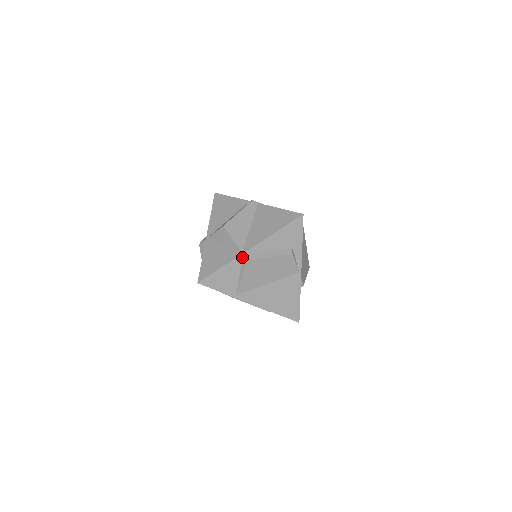
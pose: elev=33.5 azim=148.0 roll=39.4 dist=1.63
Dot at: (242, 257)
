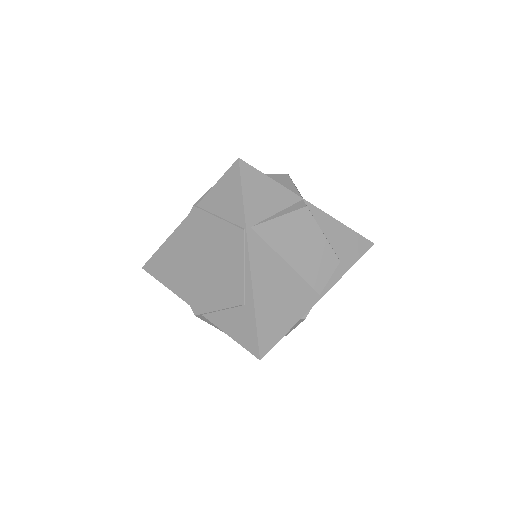
Dot at: (299, 201)
